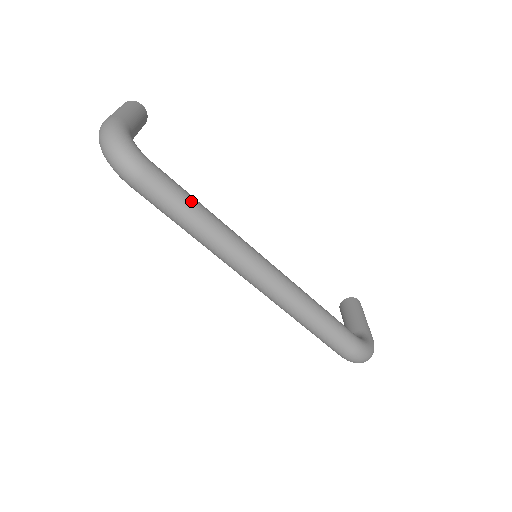
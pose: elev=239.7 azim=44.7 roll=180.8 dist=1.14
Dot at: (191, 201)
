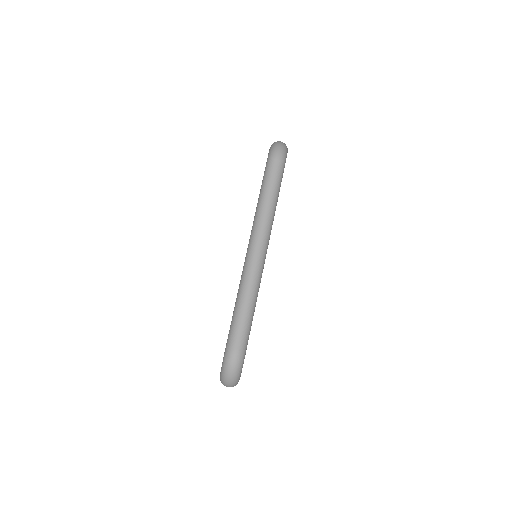
Dot at: occluded
